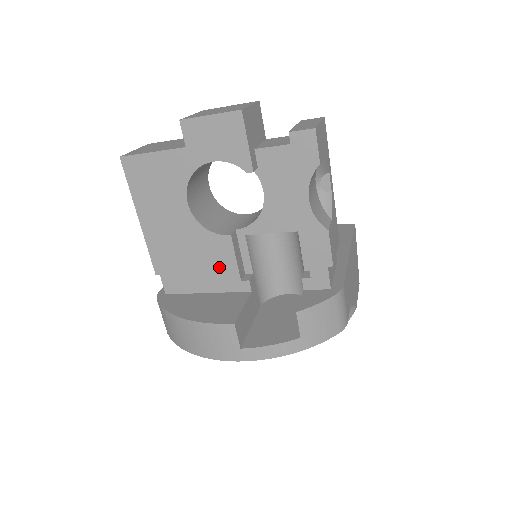
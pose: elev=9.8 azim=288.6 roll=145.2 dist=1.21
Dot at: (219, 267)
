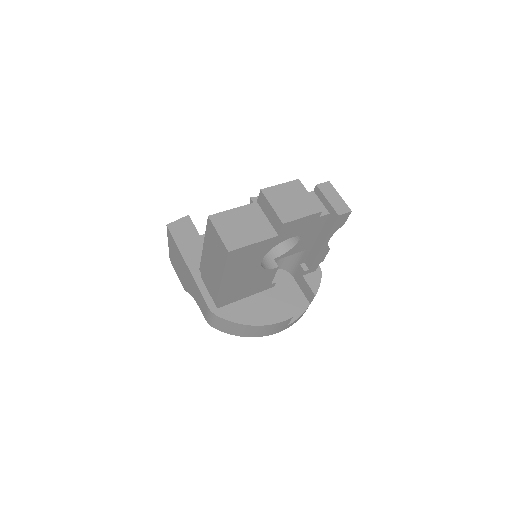
Dot at: (262, 283)
